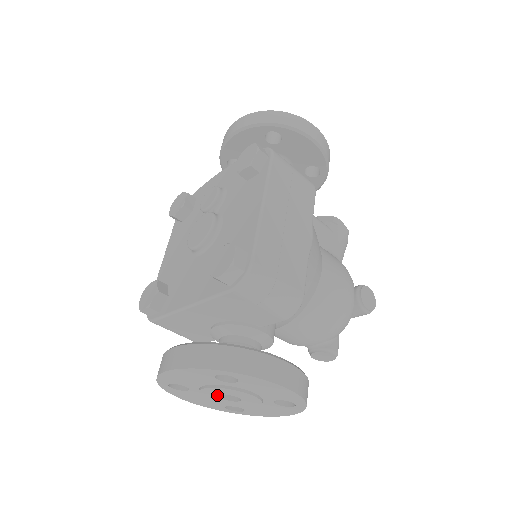
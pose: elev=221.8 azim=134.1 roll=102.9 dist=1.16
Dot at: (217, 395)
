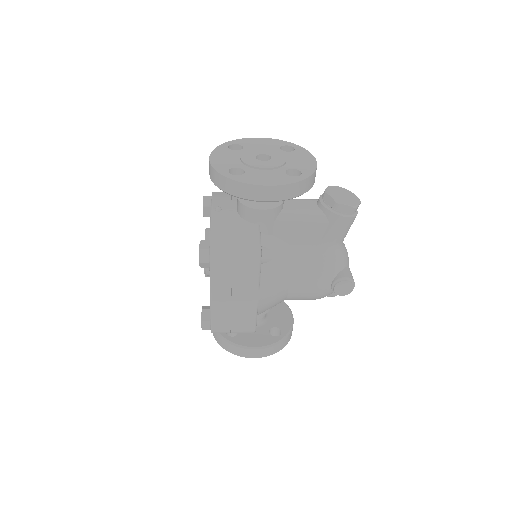
Dot at: occluded
